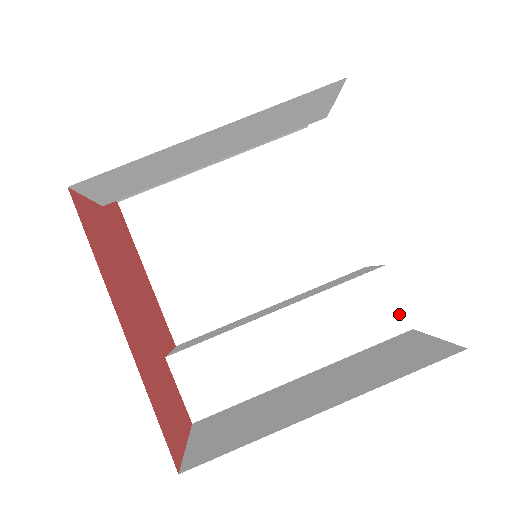
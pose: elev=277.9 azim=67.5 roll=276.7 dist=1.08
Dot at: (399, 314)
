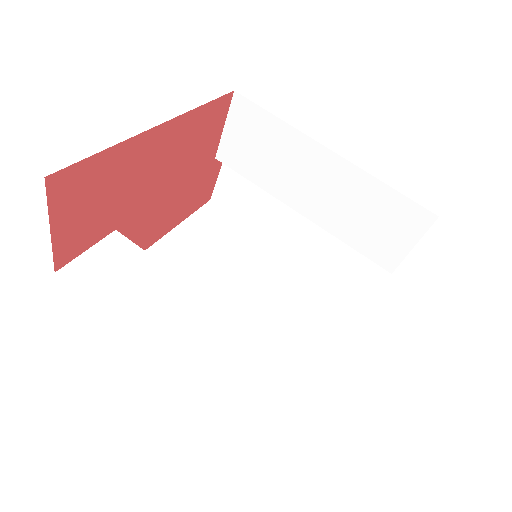
Dot at: (295, 428)
